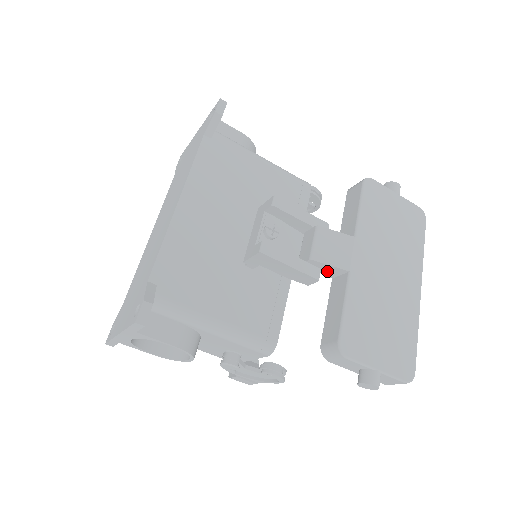
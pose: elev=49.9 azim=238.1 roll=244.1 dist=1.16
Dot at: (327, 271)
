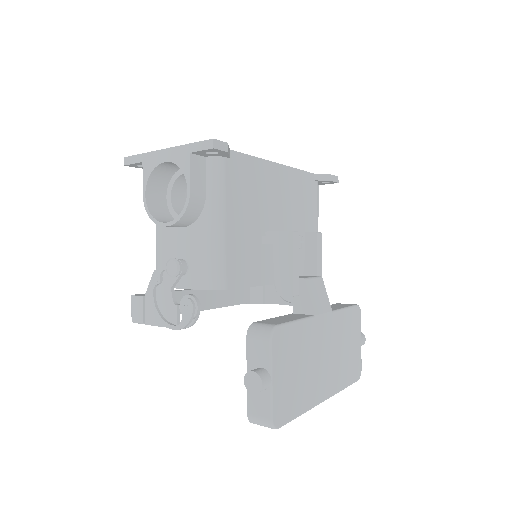
Dot at: (300, 302)
